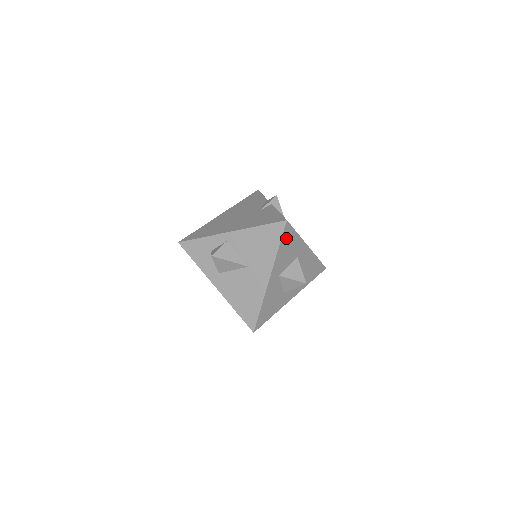
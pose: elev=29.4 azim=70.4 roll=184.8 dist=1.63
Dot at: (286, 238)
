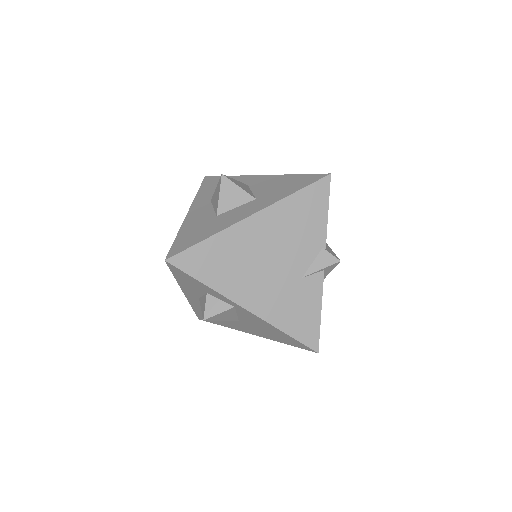
Dot at: occluded
